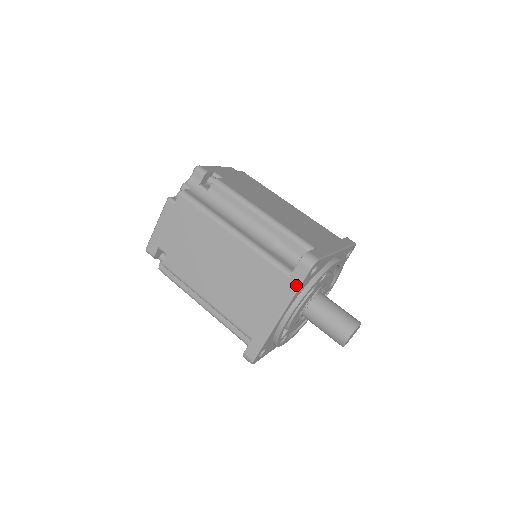
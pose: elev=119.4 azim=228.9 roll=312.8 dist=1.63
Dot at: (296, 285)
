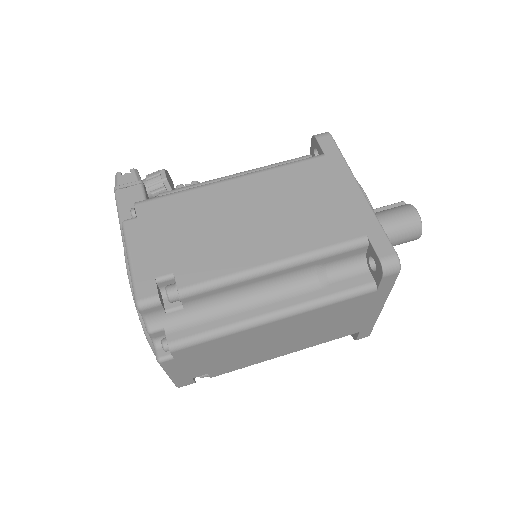
Dot at: (389, 288)
